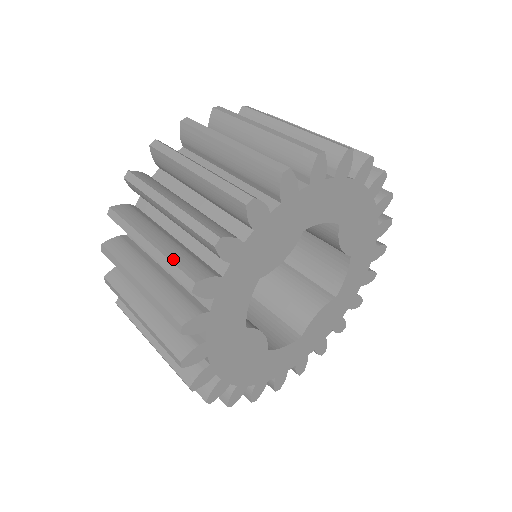
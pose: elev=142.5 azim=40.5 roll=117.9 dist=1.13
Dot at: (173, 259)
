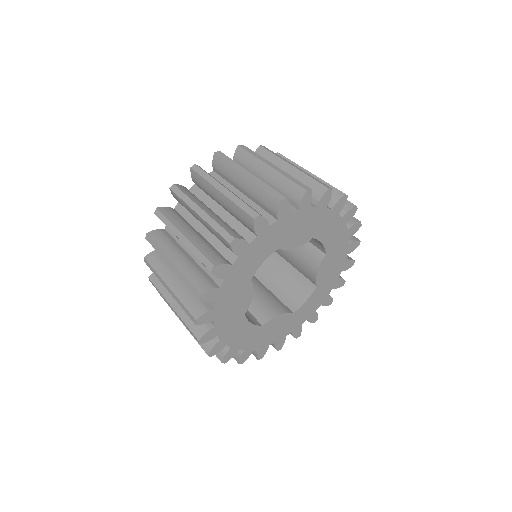
Dot at: (243, 201)
